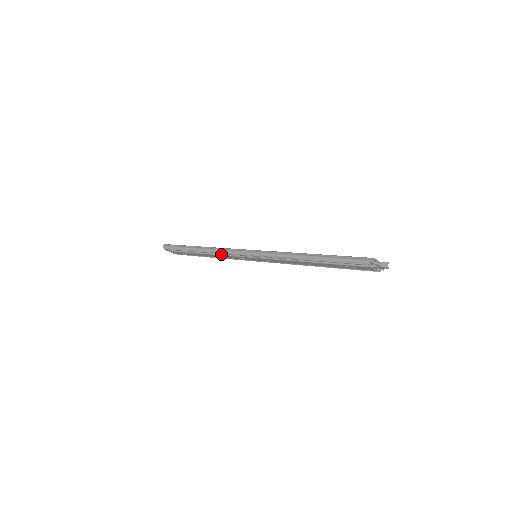
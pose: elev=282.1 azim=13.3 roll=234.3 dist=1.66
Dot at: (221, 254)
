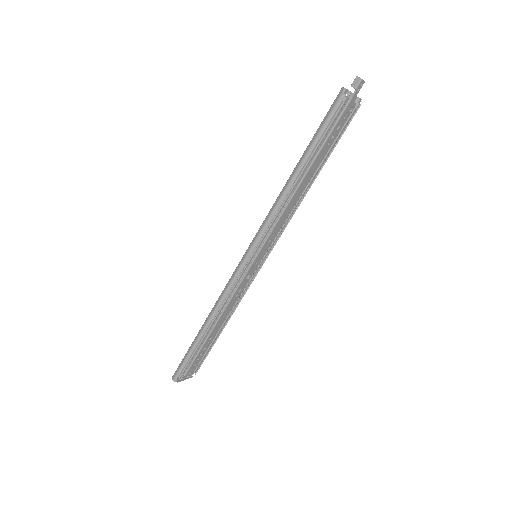
Dot at: (227, 301)
